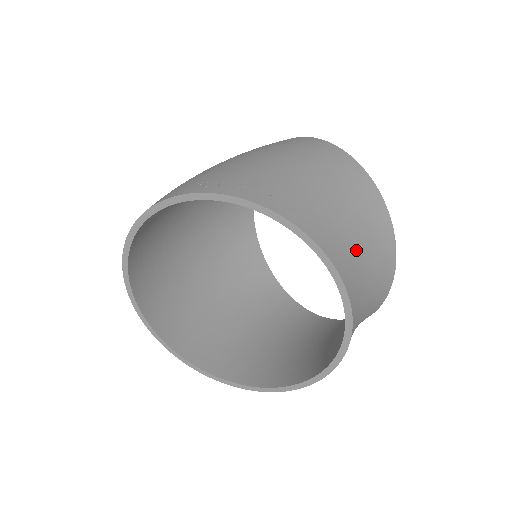
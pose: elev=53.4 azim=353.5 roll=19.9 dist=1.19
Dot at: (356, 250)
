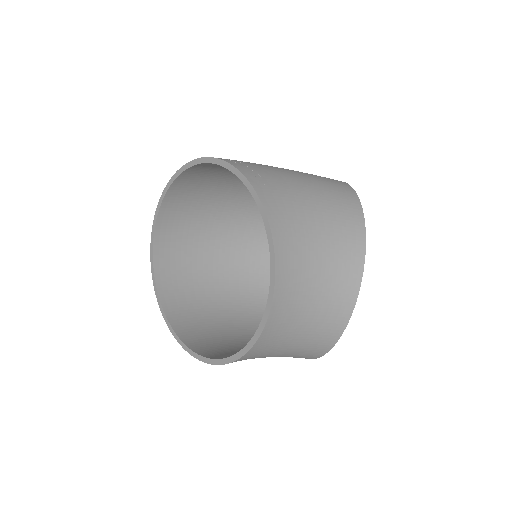
Dot at: (309, 242)
